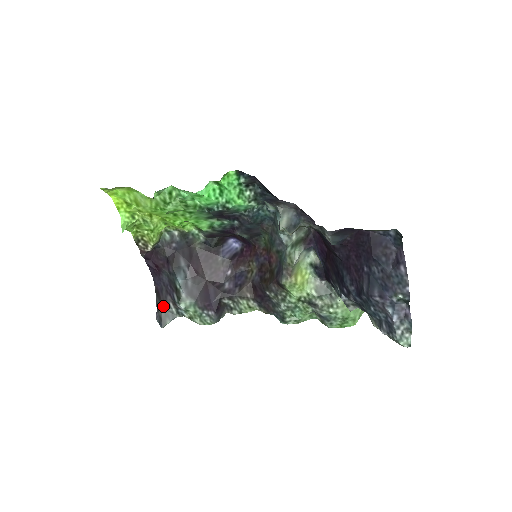
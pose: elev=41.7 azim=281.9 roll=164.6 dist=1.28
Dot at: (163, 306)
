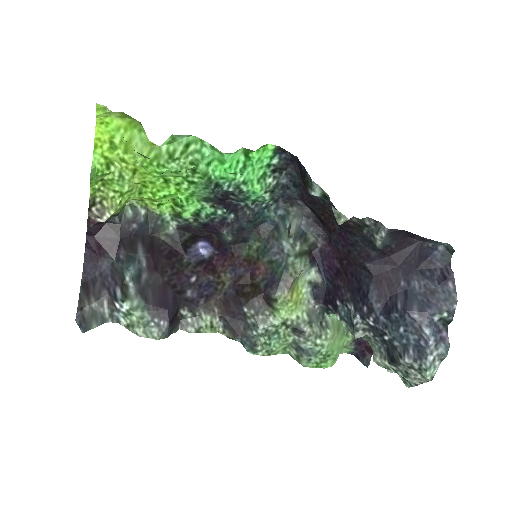
Dot at: (92, 303)
